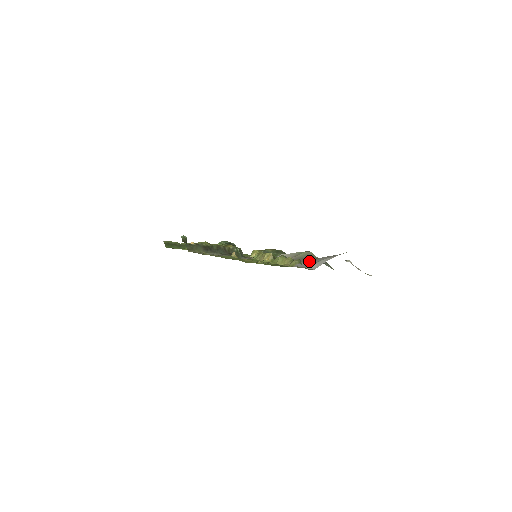
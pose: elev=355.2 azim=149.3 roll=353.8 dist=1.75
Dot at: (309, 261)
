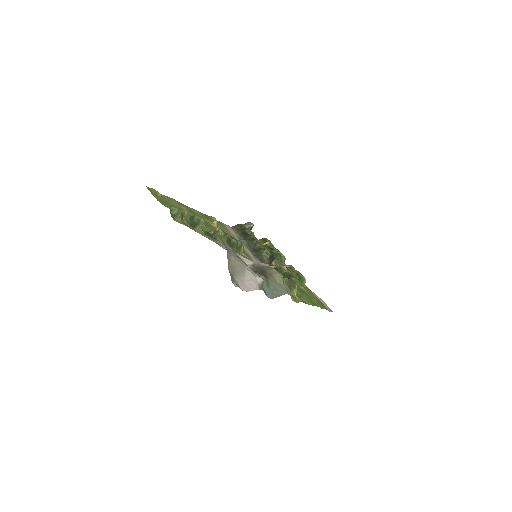
Dot at: occluded
